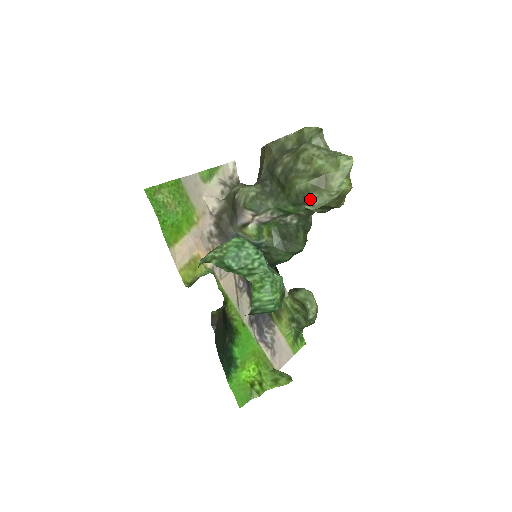
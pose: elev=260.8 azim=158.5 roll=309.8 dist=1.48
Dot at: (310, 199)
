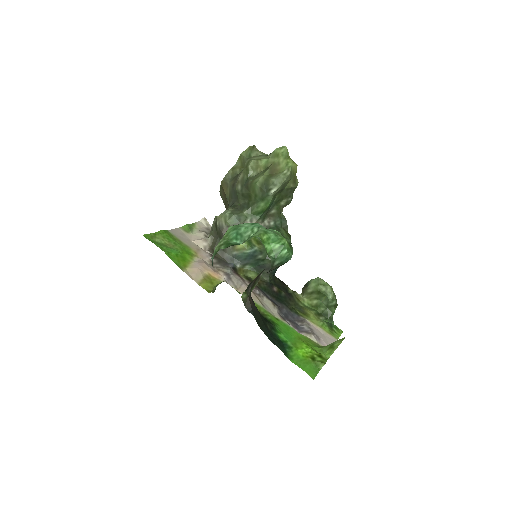
Dot at: (271, 182)
